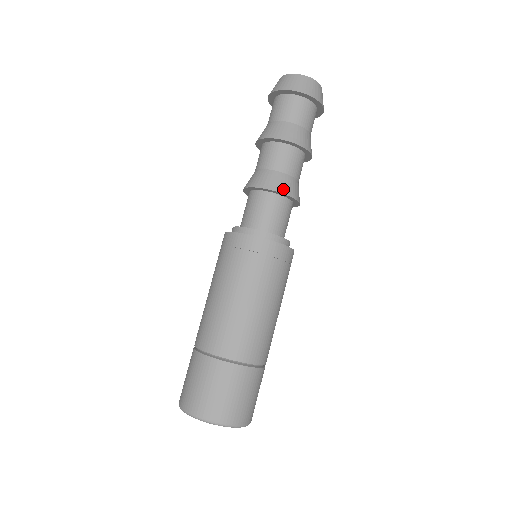
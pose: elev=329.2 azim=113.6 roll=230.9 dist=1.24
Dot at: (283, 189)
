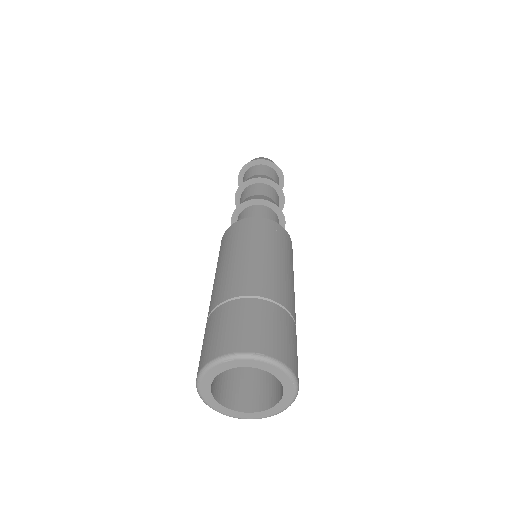
Dot at: (274, 203)
